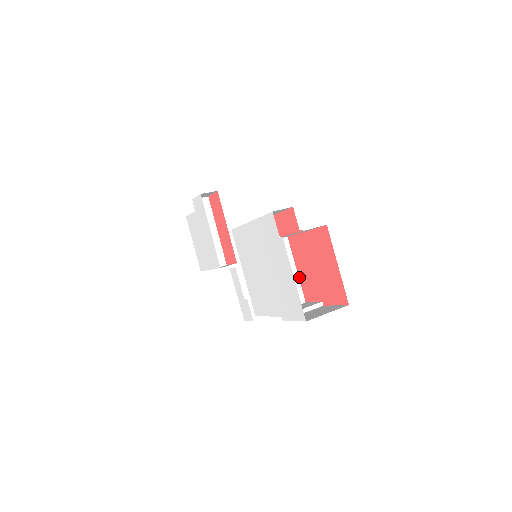
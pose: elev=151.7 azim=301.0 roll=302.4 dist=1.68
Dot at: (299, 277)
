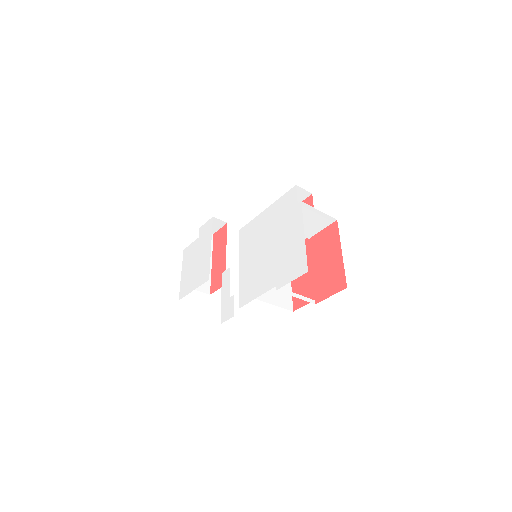
Dot at: (292, 287)
